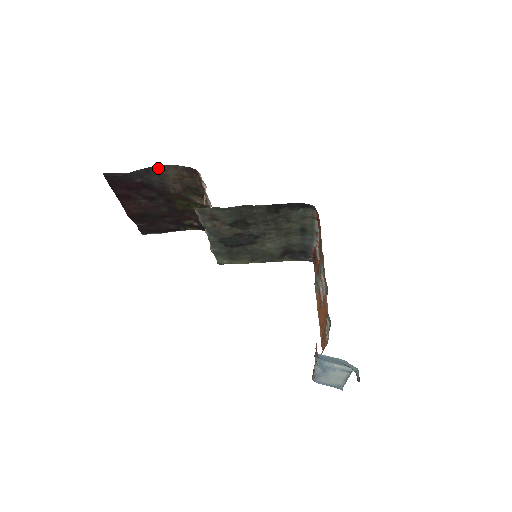
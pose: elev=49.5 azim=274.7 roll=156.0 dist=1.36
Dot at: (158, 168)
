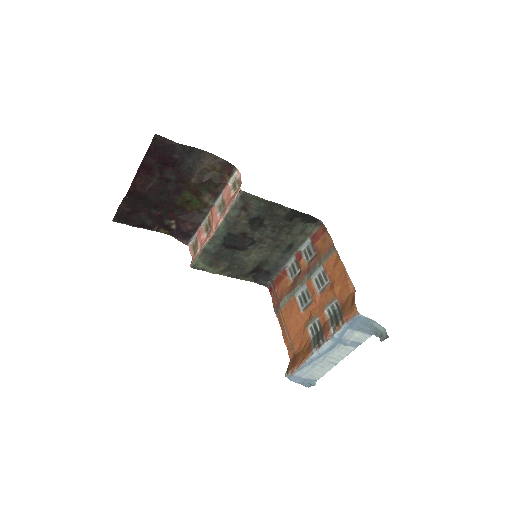
Dot at: (200, 152)
